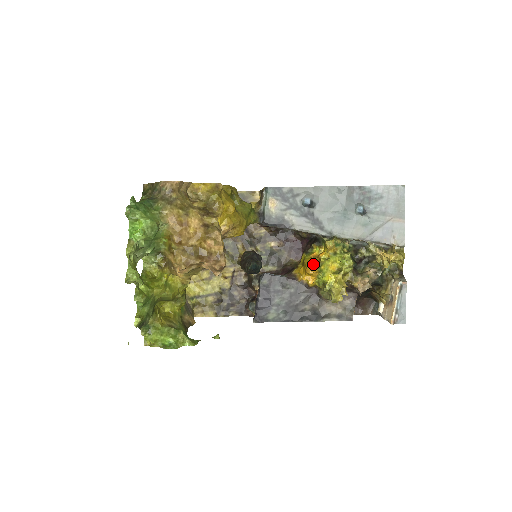
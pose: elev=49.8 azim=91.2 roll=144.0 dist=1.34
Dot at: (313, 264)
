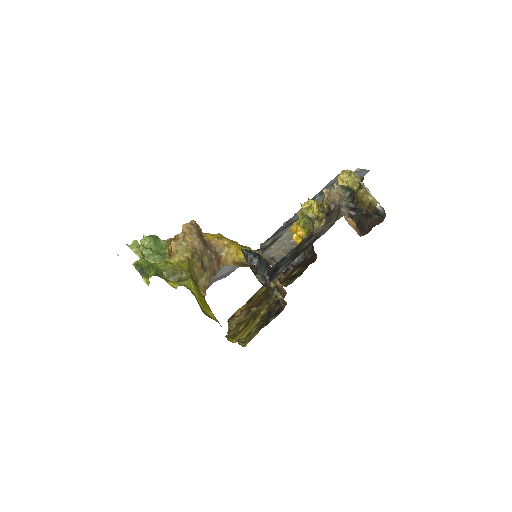
Dot at: occluded
